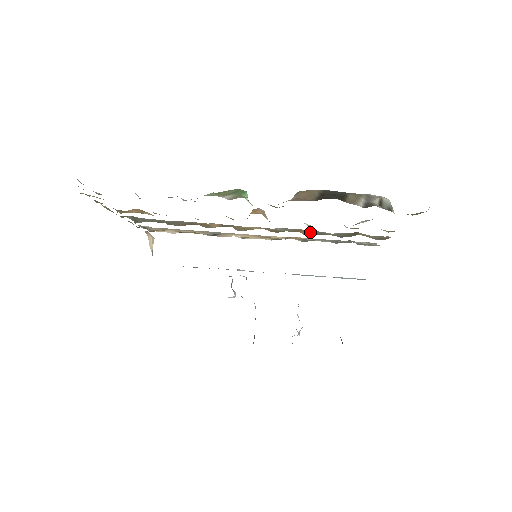
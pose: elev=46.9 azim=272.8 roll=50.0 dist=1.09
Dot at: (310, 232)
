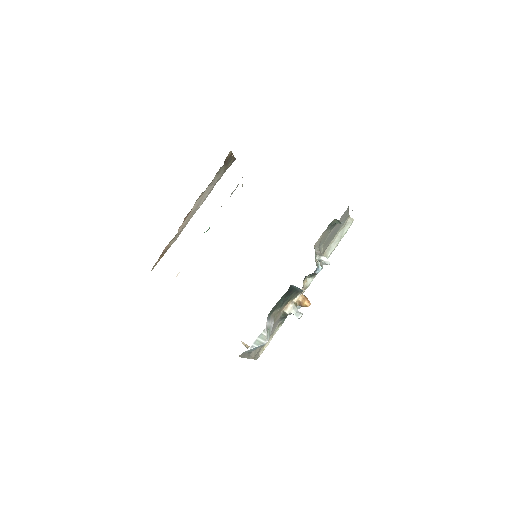
Dot at: occluded
